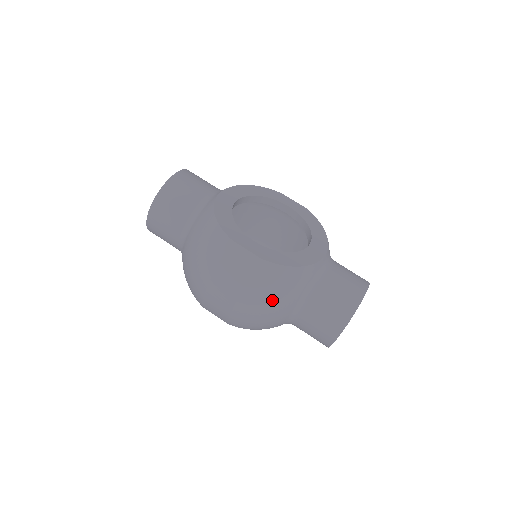
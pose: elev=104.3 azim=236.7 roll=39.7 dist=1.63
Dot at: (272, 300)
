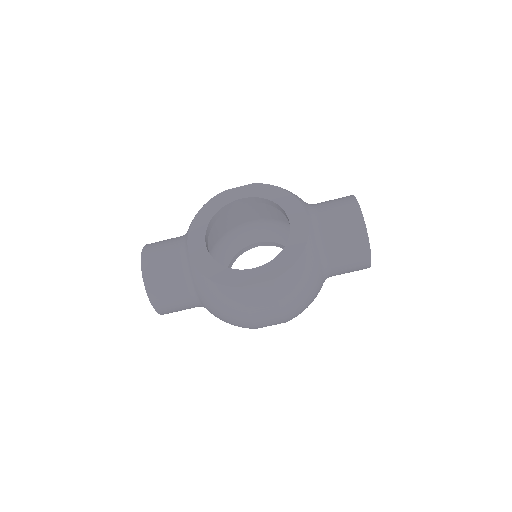
Dot at: (305, 291)
